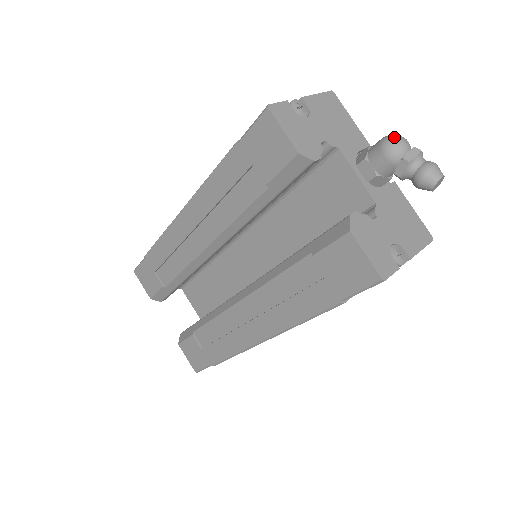
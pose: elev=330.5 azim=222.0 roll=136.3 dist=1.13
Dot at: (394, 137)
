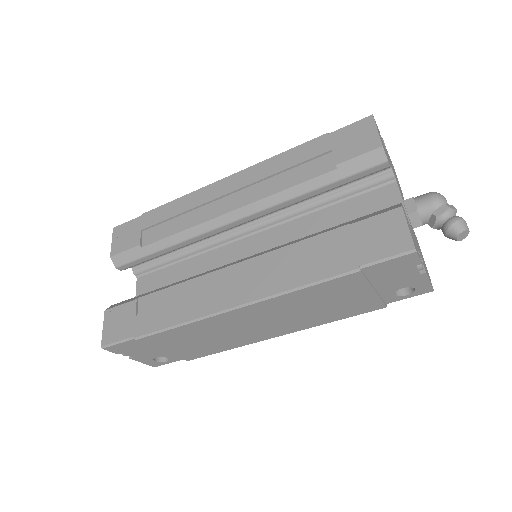
Dot at: (440, 194)
